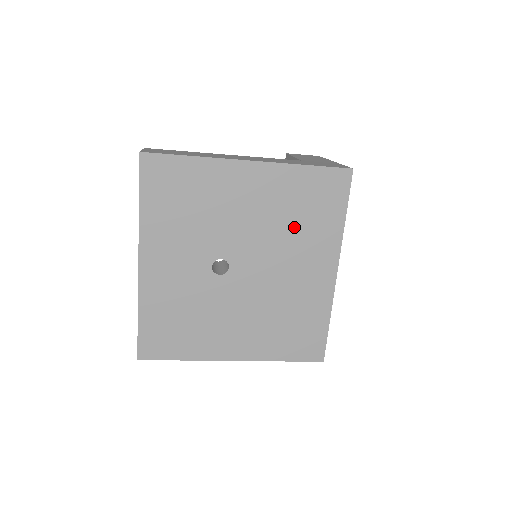
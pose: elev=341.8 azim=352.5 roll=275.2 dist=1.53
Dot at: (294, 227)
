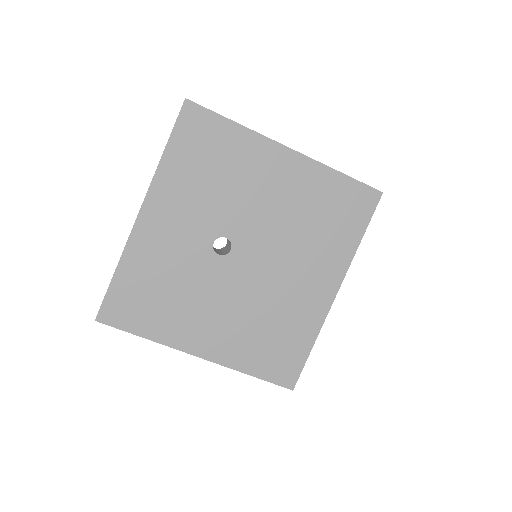
Dot at: (309, 230)
